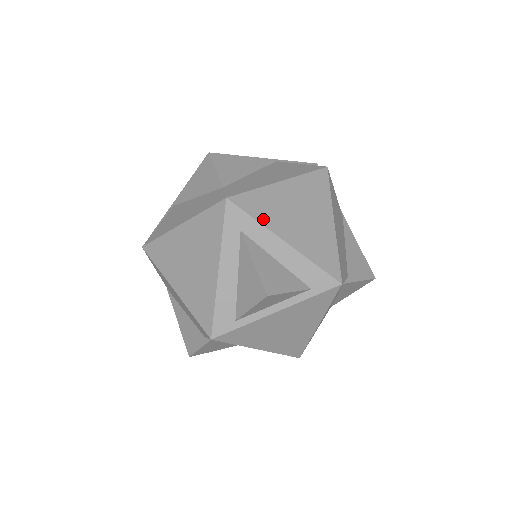
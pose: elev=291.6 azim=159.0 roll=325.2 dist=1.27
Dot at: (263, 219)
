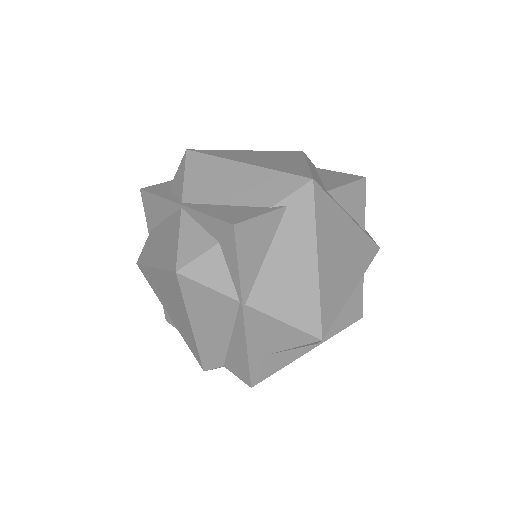
Dot at: occluded
